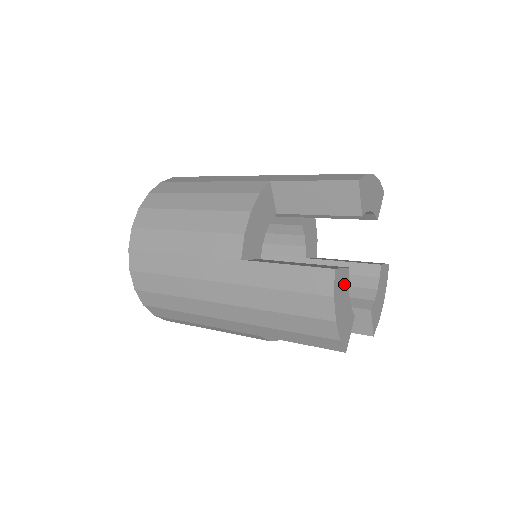
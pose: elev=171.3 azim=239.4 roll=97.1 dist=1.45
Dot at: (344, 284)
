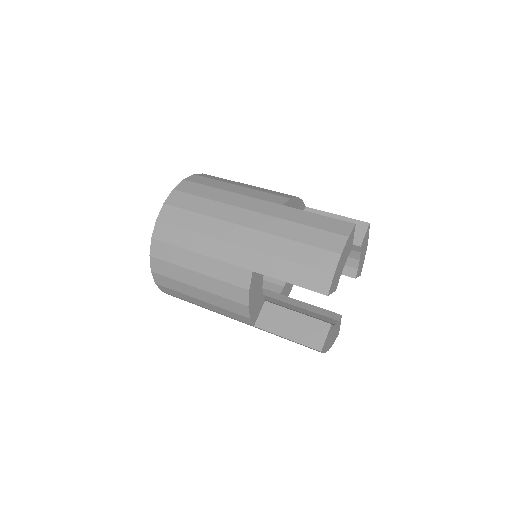
Dot at: (330, 334)
